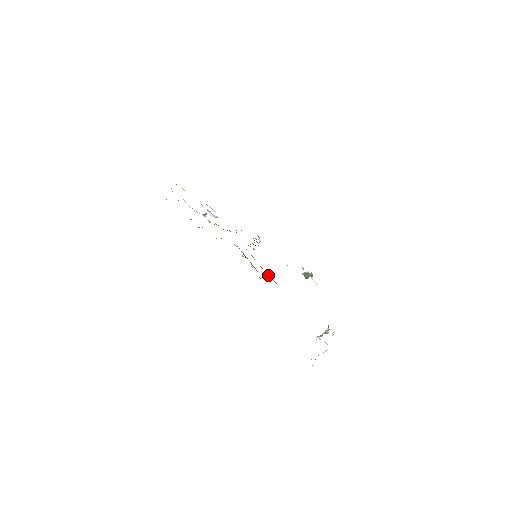
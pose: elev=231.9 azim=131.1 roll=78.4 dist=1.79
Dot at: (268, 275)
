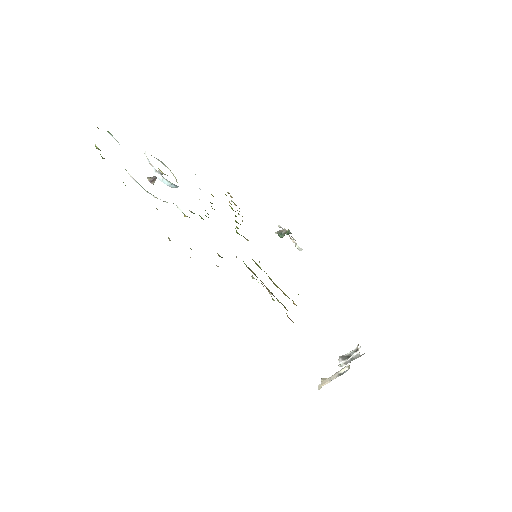
Dot at: occluded
